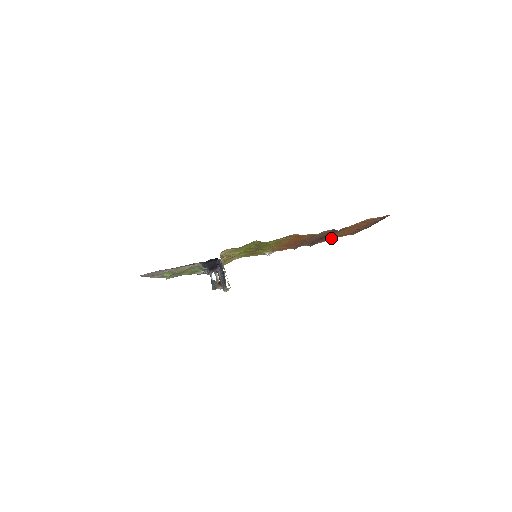
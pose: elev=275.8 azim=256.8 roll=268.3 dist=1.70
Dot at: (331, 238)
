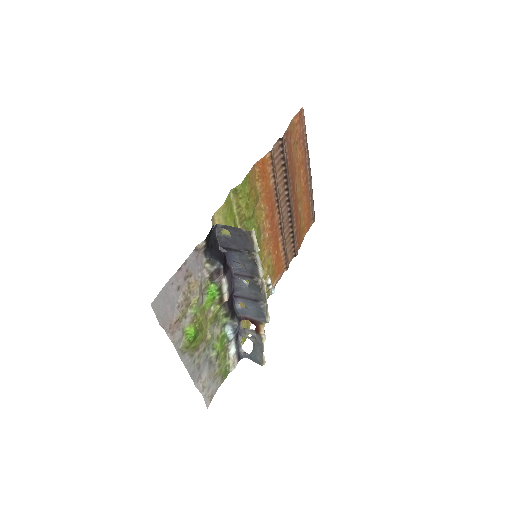
Dot at: (302, 235)
